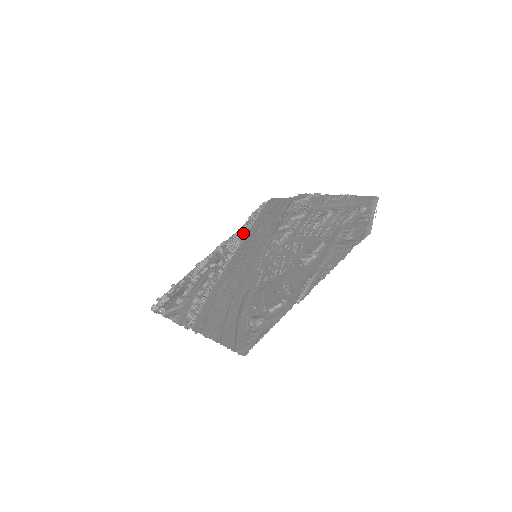
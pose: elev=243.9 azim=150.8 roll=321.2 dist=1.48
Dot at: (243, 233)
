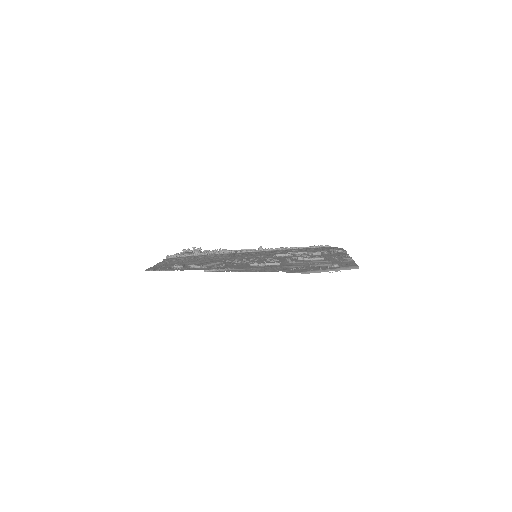
Dot at: (281, 247)
